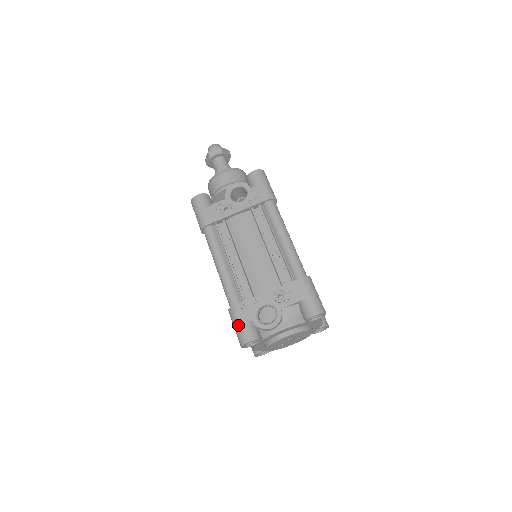
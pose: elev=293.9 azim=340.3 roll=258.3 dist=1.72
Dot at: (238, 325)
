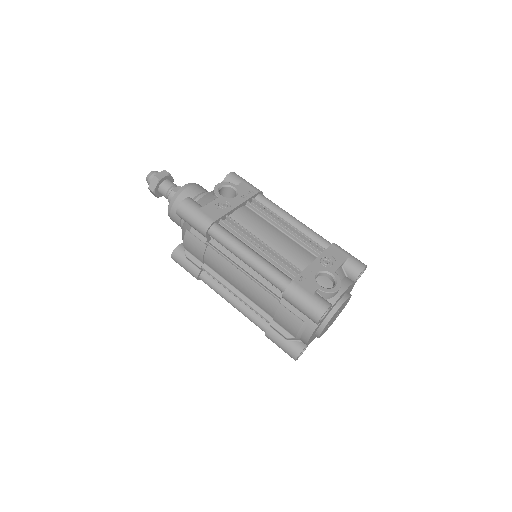
Dot at: (307, 298)
